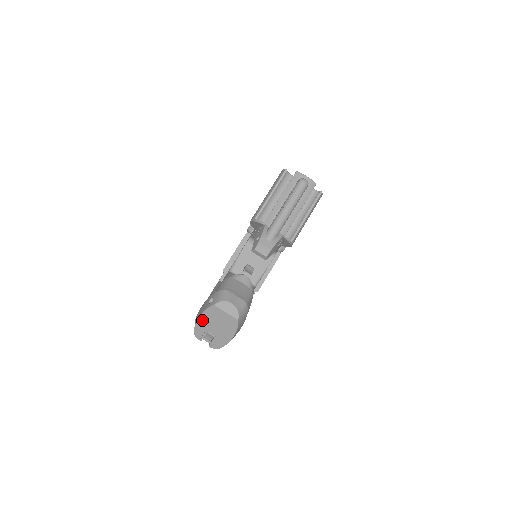
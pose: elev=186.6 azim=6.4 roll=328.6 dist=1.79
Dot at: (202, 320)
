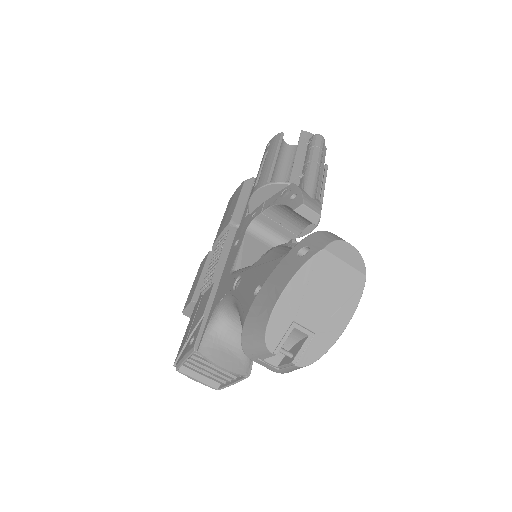
Dot at: (290, 295)
